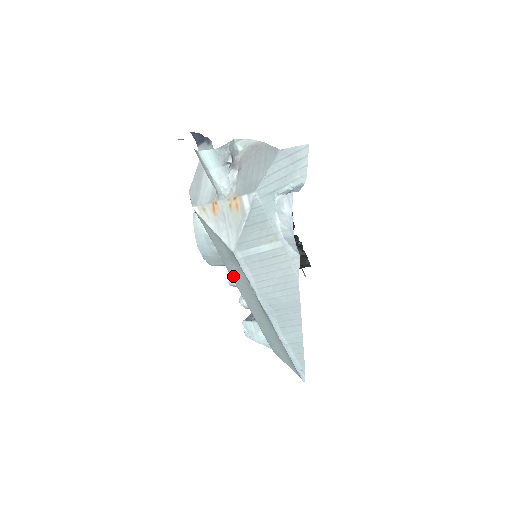
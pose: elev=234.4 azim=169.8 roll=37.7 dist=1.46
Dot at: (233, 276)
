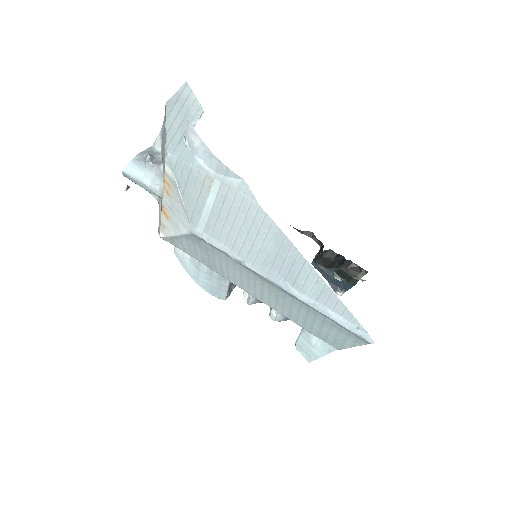
Dot at: (231, 278)
